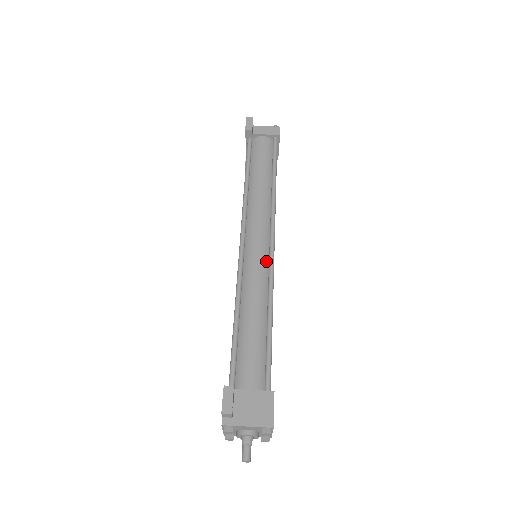
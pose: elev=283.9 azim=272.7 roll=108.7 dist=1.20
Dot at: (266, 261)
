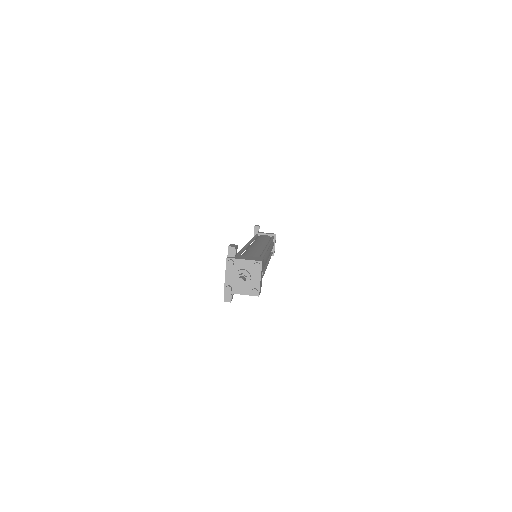
Dot at: (263, 248)
